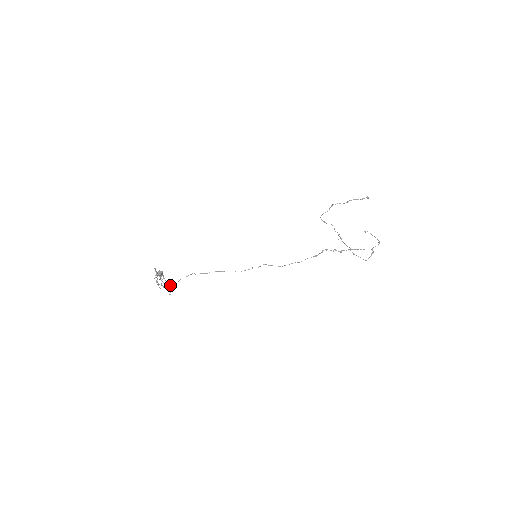
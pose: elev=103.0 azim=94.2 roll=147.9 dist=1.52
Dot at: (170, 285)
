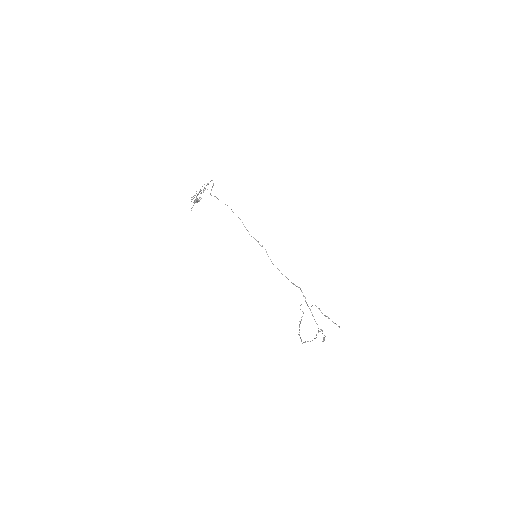
Dot at: occluded
